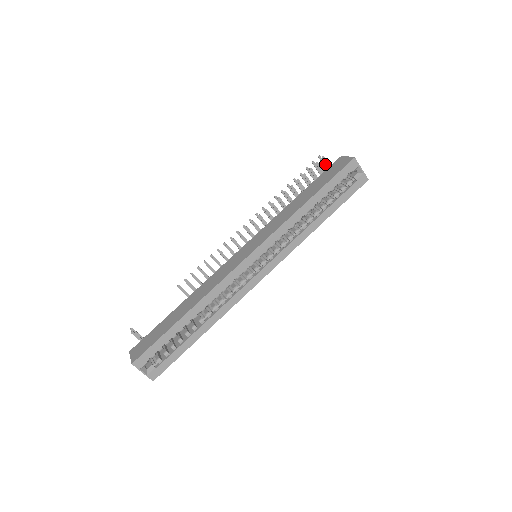
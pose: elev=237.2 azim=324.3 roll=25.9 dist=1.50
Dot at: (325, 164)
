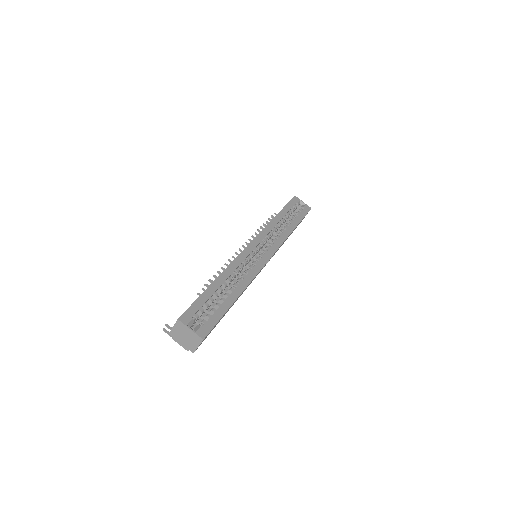
Dot at: occluded
